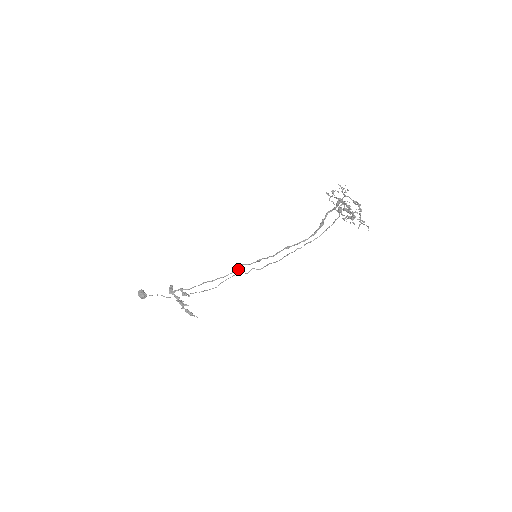
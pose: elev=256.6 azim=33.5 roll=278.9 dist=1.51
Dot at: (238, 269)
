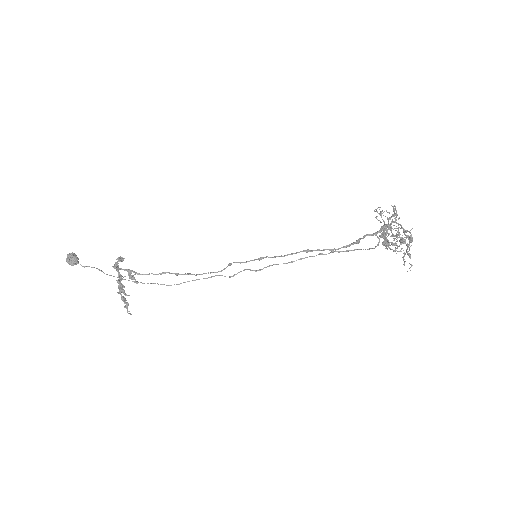
Dot at: (221, 270)
